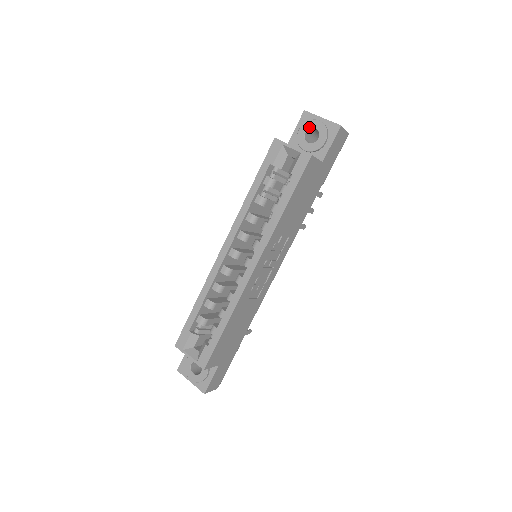
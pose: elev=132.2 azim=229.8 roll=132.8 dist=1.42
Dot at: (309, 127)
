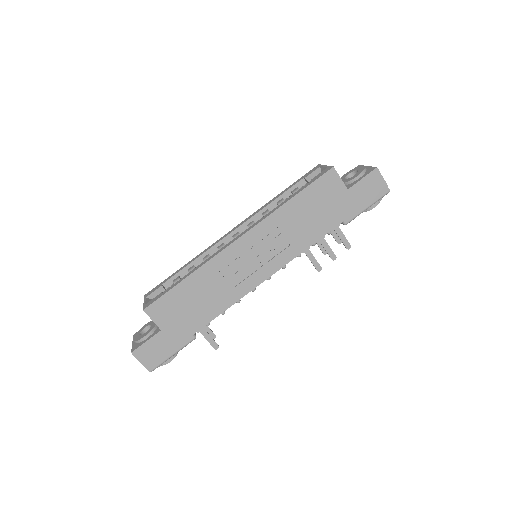
Dot at: (354, 170)
